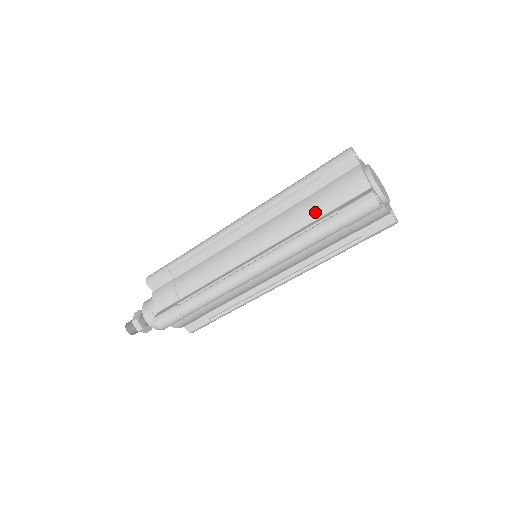
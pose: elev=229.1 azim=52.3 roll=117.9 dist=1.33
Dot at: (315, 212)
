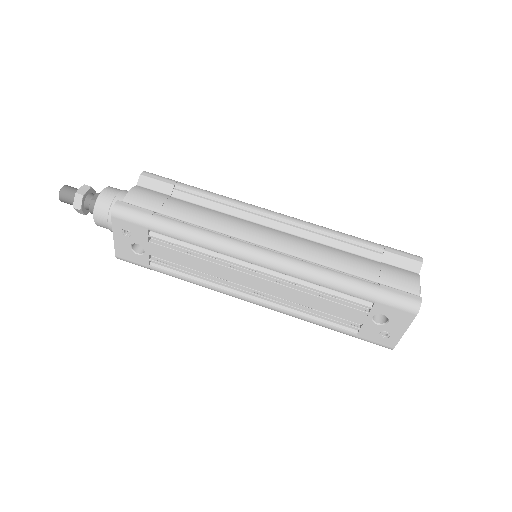
Dot at: occluded
